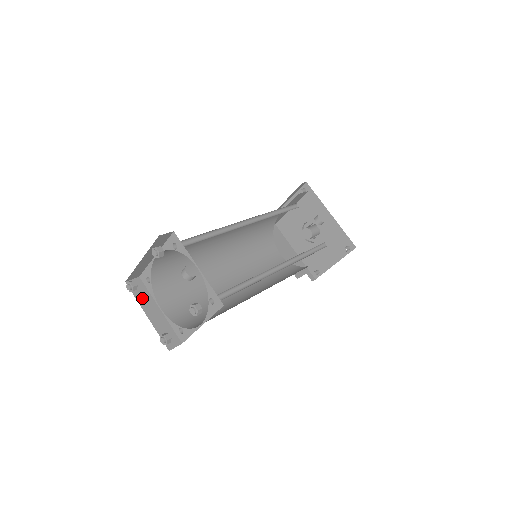
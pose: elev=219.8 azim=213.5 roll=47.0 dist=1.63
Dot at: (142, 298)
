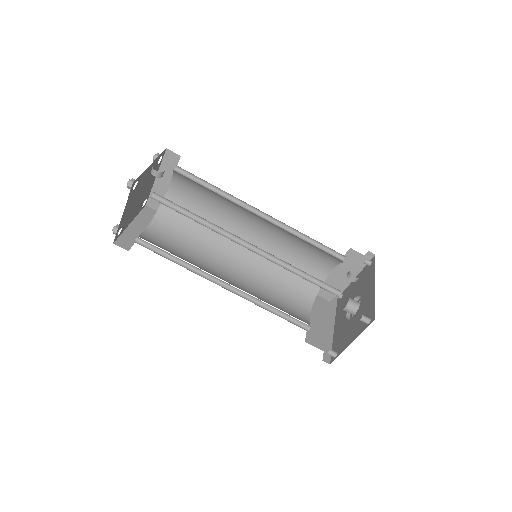
Dot at: (143, 217)
